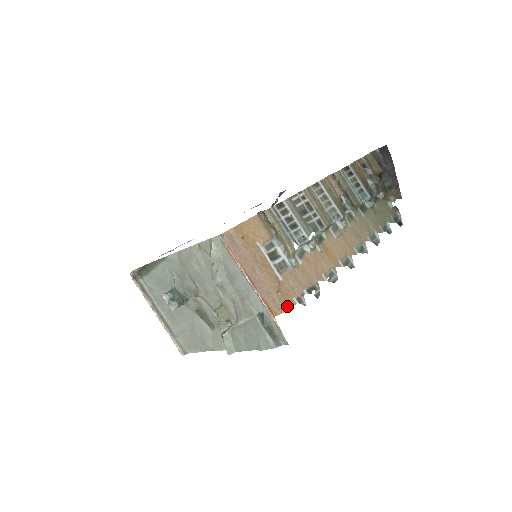
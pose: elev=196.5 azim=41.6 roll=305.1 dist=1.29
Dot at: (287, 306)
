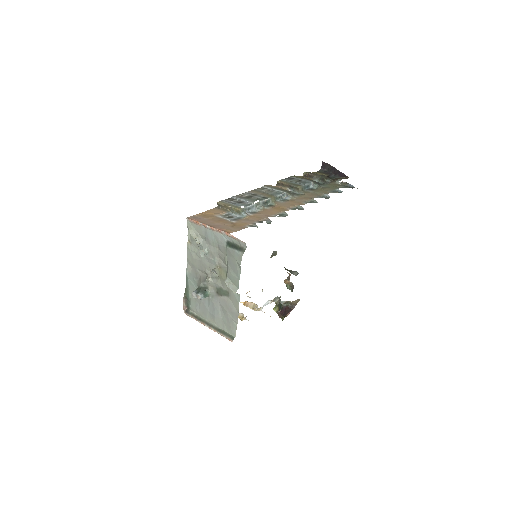
Dot at: (241, 229)
